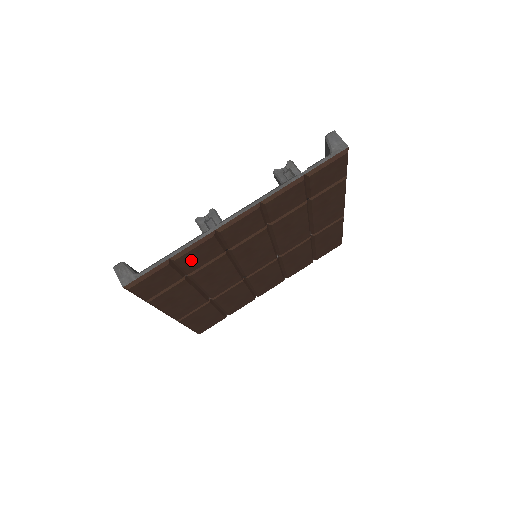
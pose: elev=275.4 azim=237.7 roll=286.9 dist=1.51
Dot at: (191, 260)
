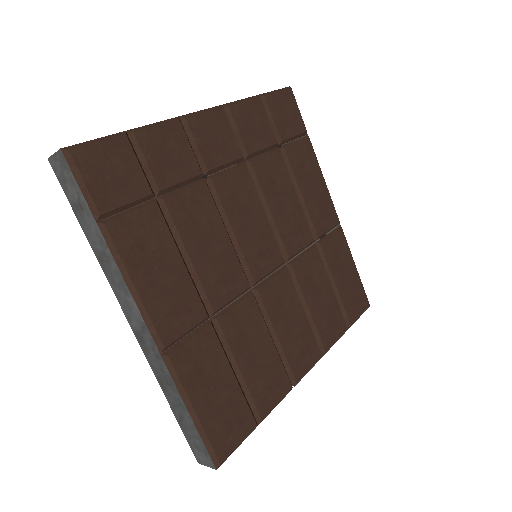
Dot at: (158, 154)
